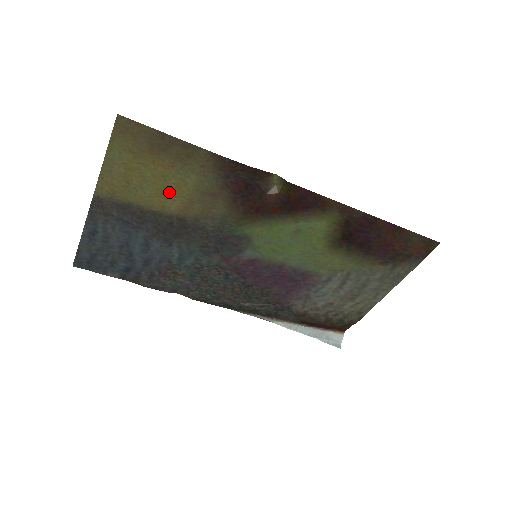
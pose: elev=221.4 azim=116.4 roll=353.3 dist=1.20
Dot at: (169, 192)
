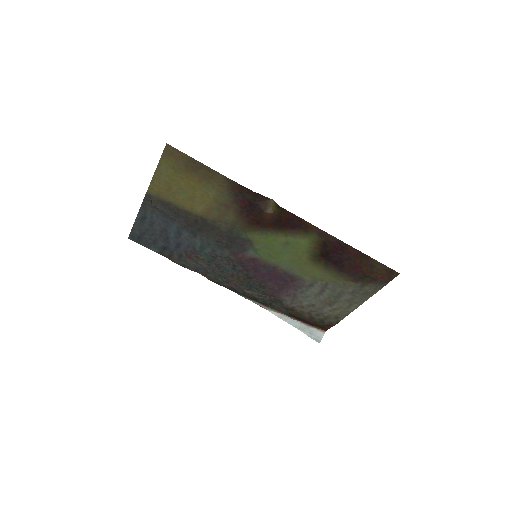
Dot at: (196, 199)
